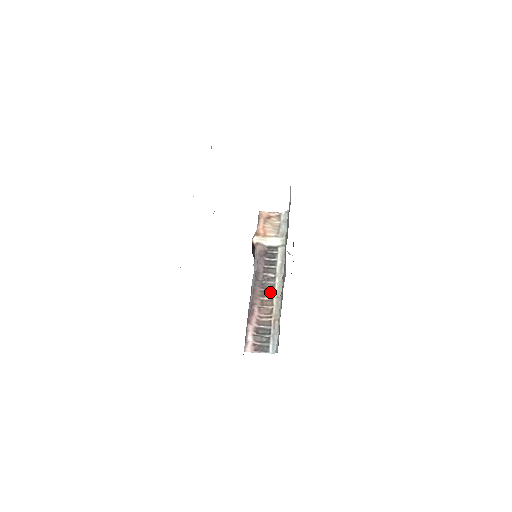
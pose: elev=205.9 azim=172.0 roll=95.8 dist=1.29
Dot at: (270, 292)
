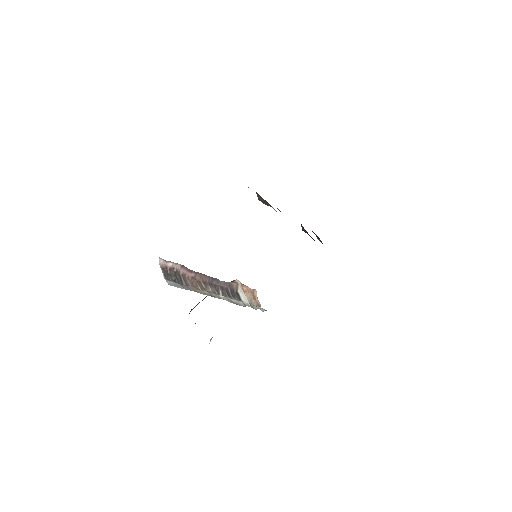
Dot at: (209, 290)
